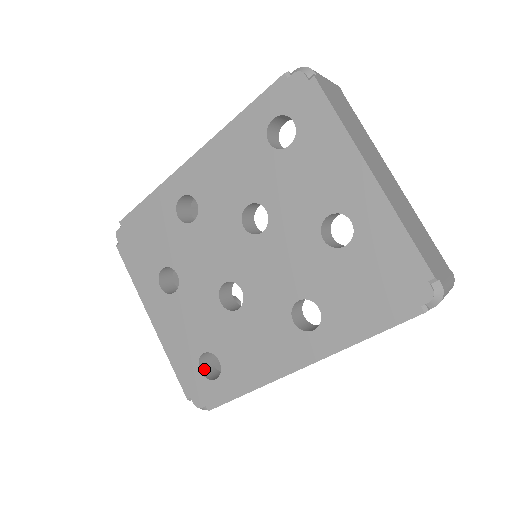
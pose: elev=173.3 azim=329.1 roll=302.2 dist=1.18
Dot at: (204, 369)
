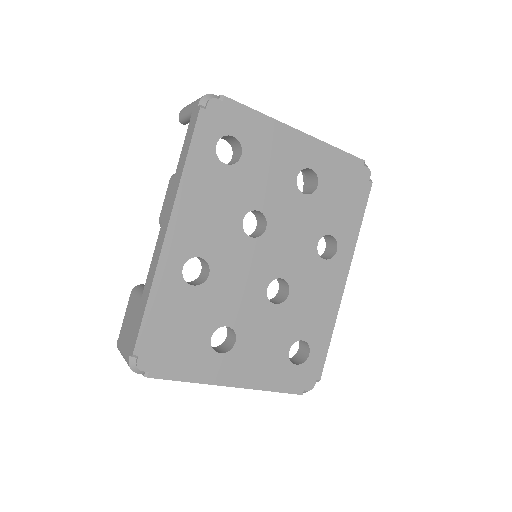
Dot at: (293, 363)
